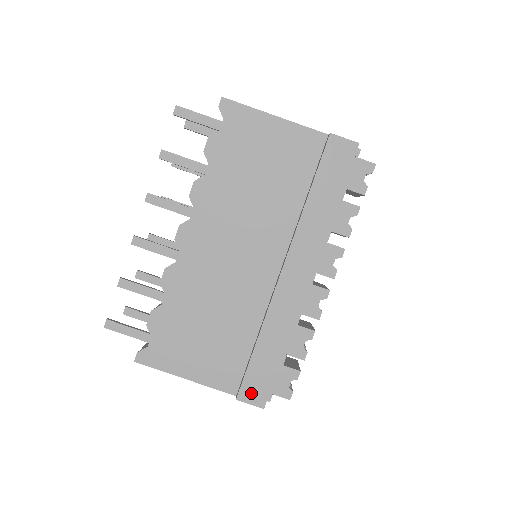
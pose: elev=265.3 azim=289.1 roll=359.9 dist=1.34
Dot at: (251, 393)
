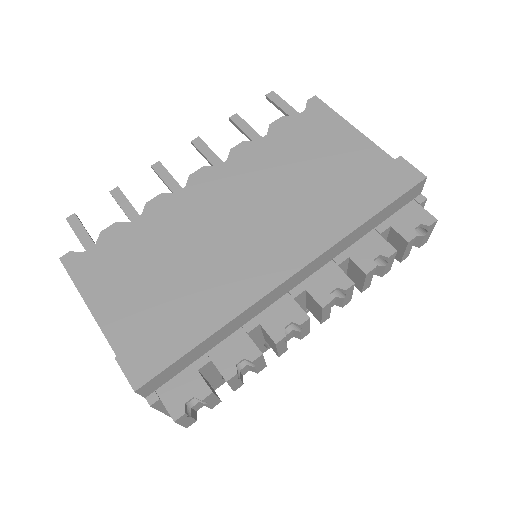
Dot at: (136, 361)
